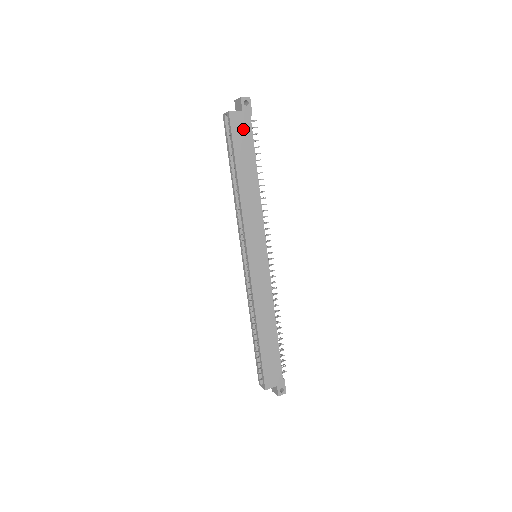
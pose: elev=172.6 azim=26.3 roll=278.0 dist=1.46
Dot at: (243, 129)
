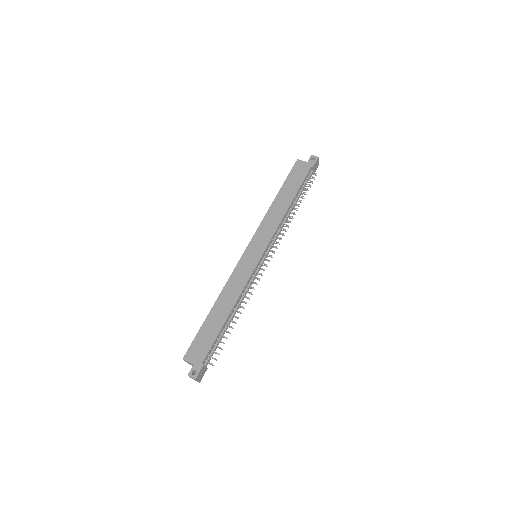
Dot at: (301, 172)
